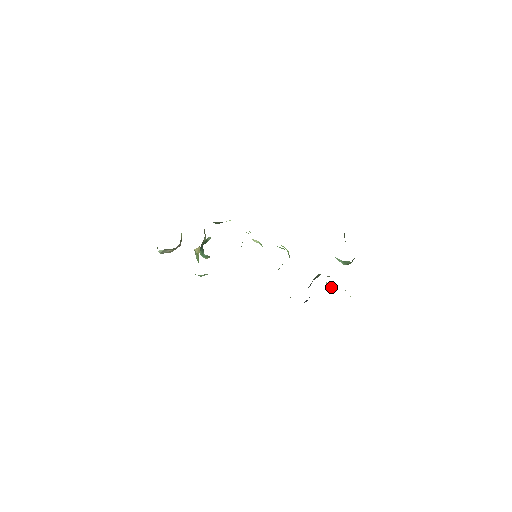
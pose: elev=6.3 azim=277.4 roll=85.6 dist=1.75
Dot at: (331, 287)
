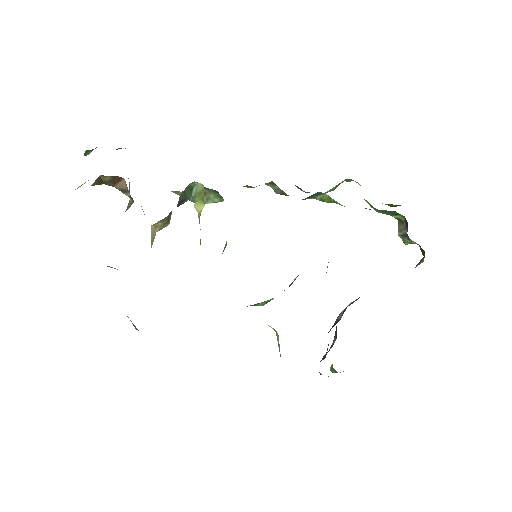
Dot at: occluded
